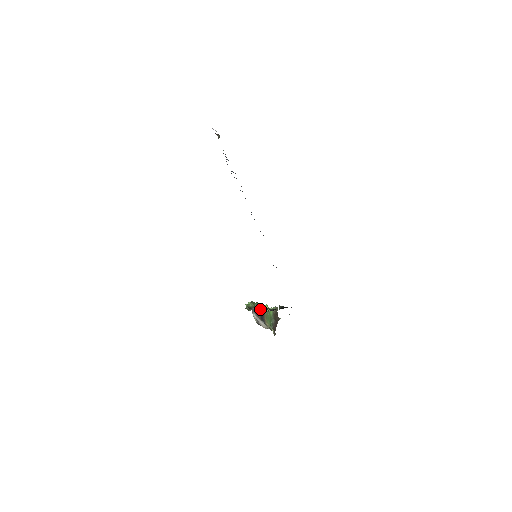
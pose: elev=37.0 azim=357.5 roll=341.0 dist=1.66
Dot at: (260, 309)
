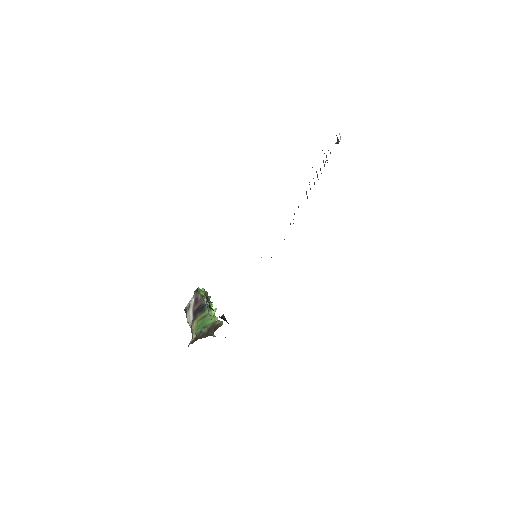
Dot at: (205, 303)
